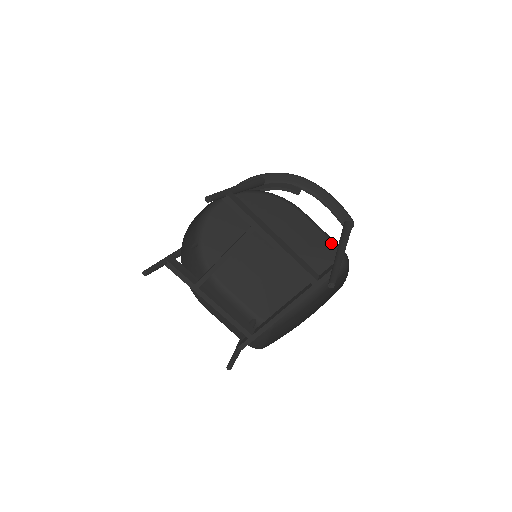
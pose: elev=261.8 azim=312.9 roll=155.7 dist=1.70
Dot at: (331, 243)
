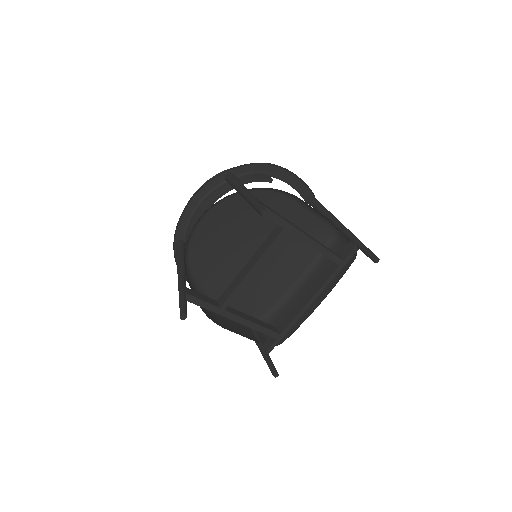
Dot at: (320, 221)
